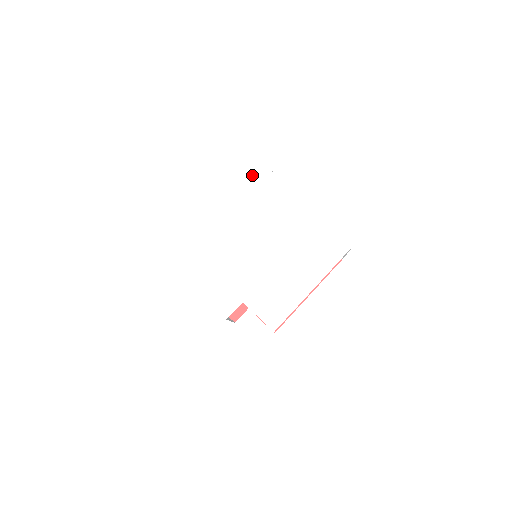
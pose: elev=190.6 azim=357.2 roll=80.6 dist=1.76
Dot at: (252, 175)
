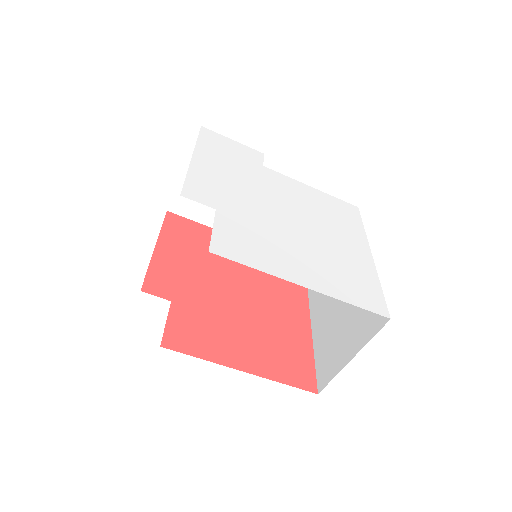
Dot at: (341, 200)
